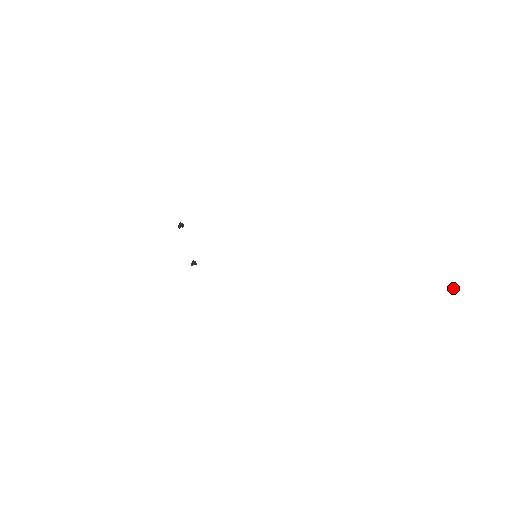
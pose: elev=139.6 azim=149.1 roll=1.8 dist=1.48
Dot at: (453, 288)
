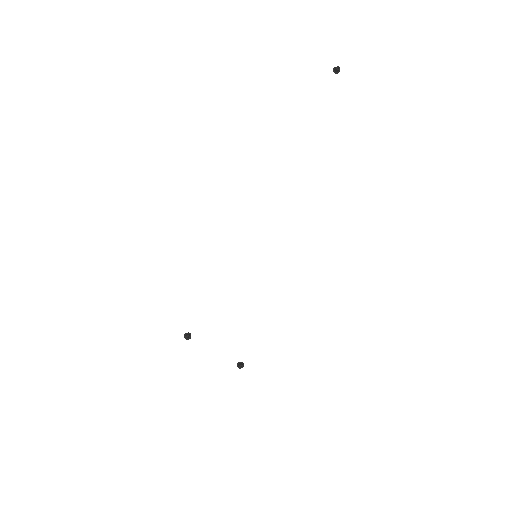
Dot at: (336, 68)
